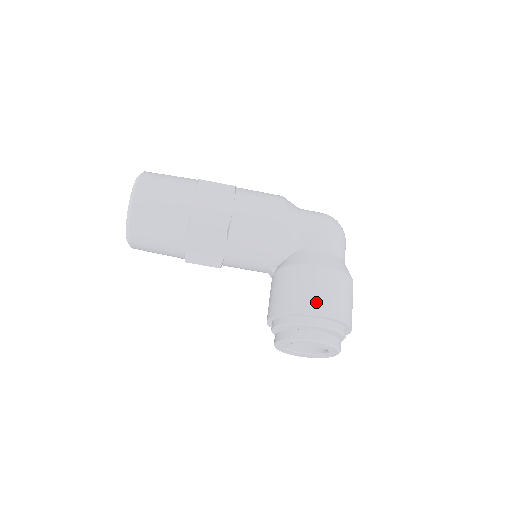
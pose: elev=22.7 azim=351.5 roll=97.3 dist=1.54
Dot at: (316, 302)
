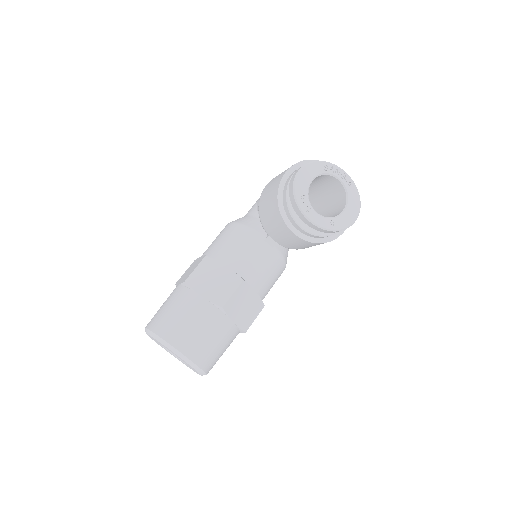
Dot at: (278, 179)
